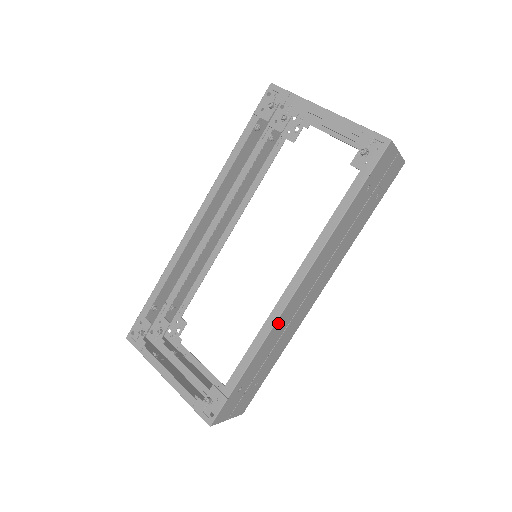
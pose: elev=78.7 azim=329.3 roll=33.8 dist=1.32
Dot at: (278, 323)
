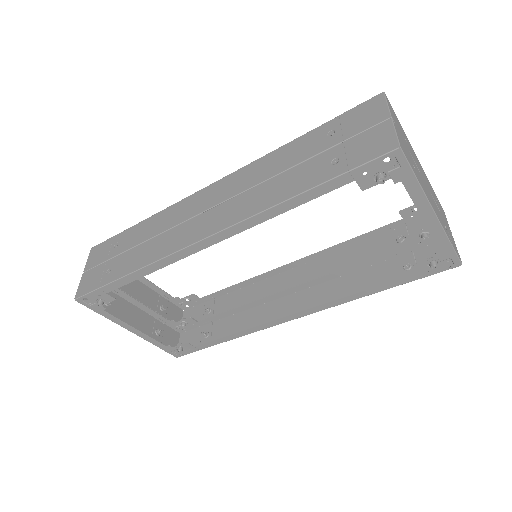
Dot at: occluded
